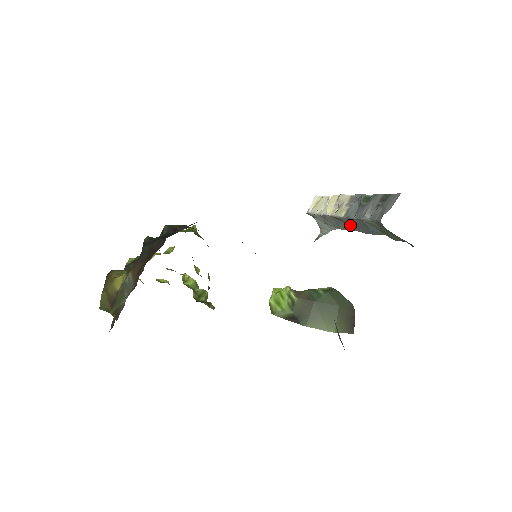
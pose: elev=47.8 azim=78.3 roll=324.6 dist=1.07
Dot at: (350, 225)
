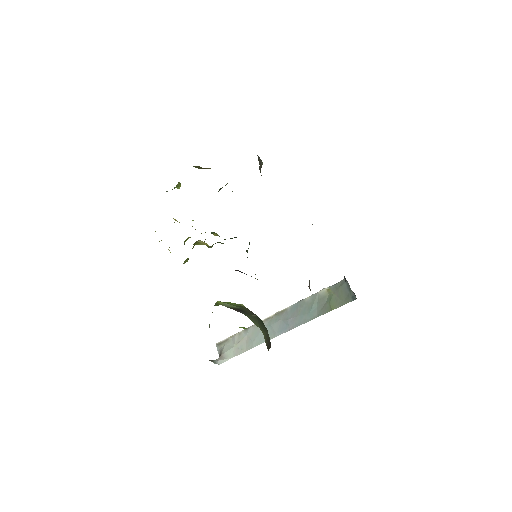
Dot at: (287, 317)
